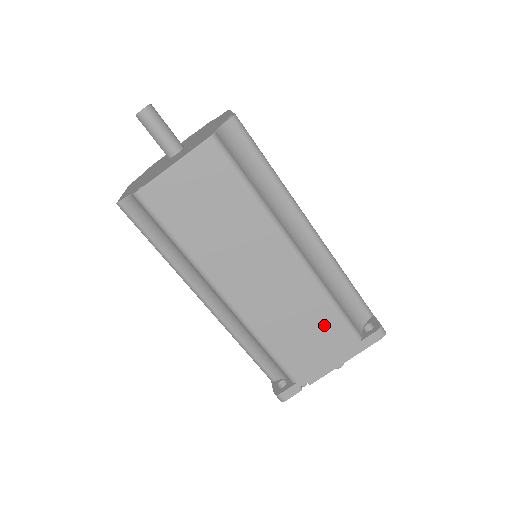
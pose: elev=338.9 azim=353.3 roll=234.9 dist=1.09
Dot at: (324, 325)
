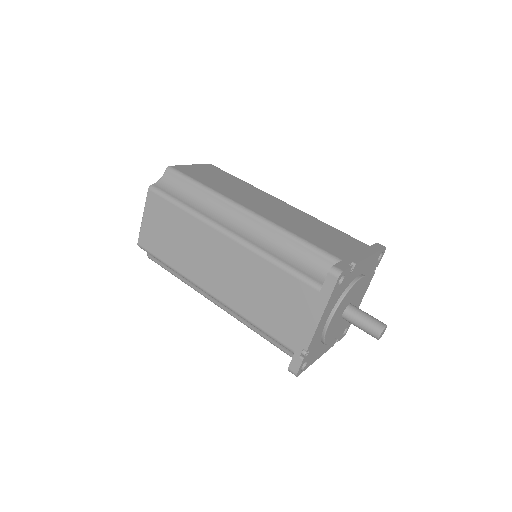
Dot at: (281, 287)
